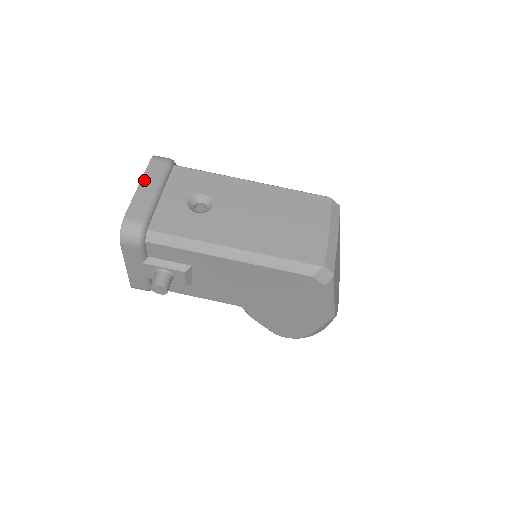
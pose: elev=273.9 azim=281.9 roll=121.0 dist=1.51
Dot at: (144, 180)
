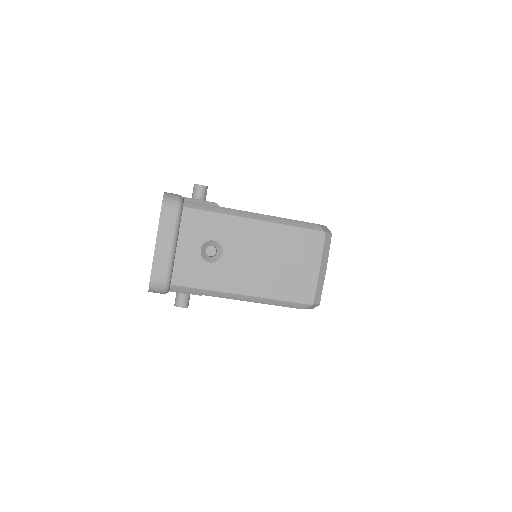
Dot at: (160, 234)
